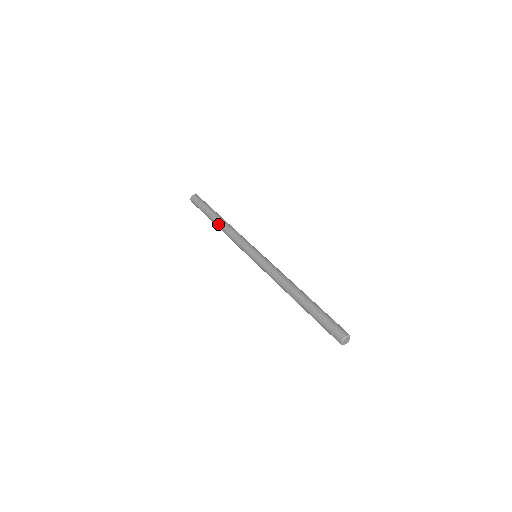
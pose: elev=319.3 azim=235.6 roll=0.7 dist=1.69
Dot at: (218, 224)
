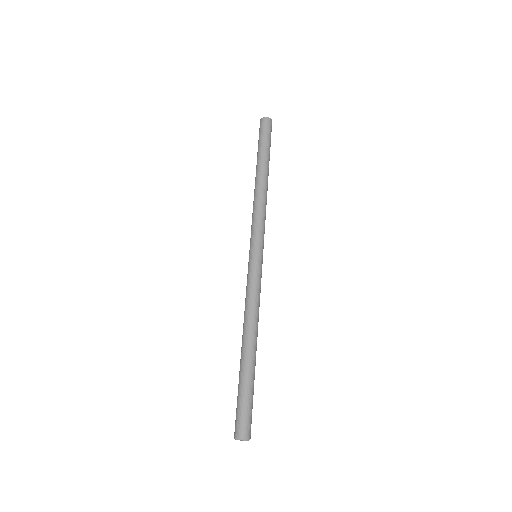
Dot at: (255, 181)
